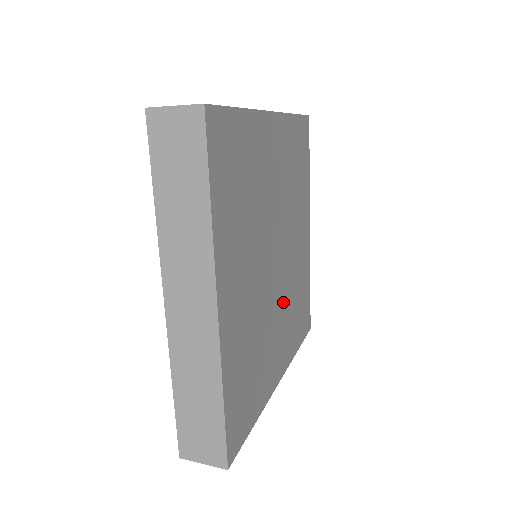
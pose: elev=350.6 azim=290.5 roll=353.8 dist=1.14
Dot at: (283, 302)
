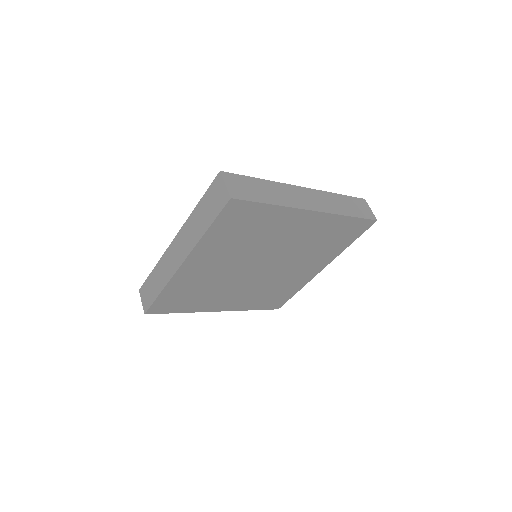
Dot at: (252, 286)
